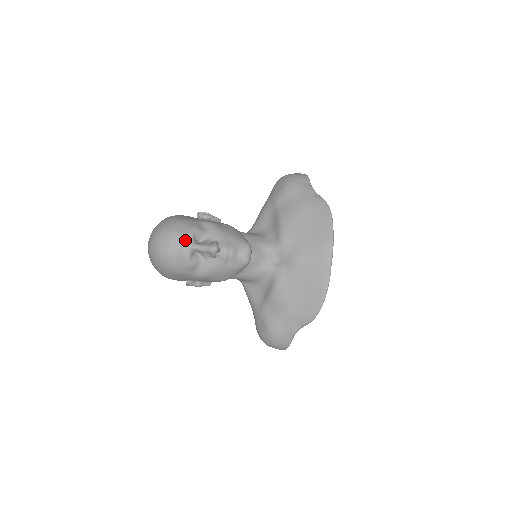
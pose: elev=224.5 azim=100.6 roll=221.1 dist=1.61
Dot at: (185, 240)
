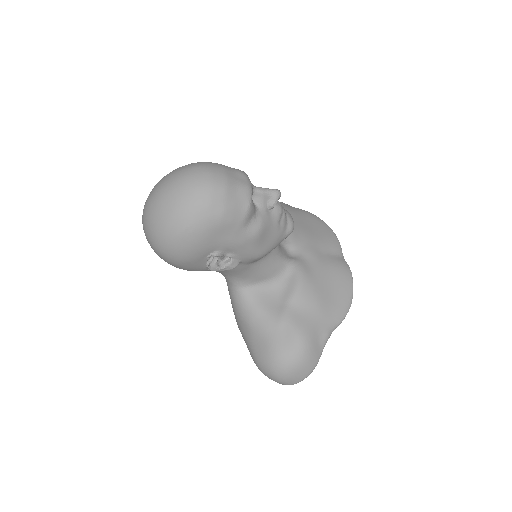
Dot at: (243, 175)
